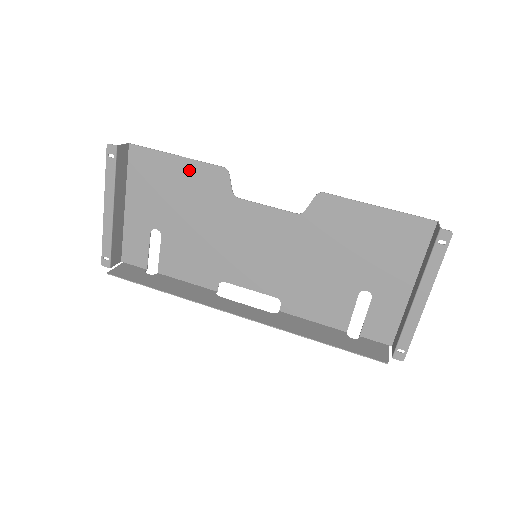
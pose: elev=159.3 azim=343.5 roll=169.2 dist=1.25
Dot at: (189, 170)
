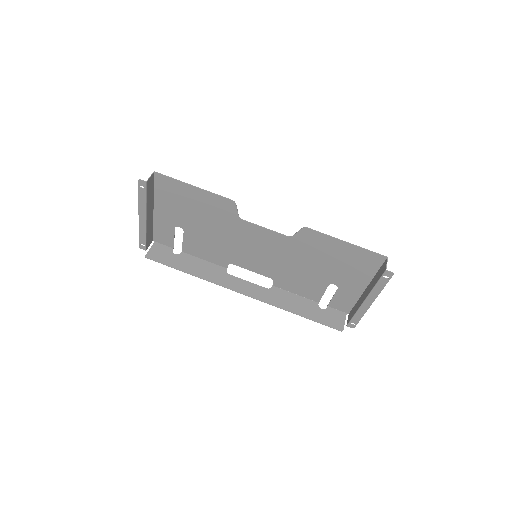
Dot at: (204, 197)
